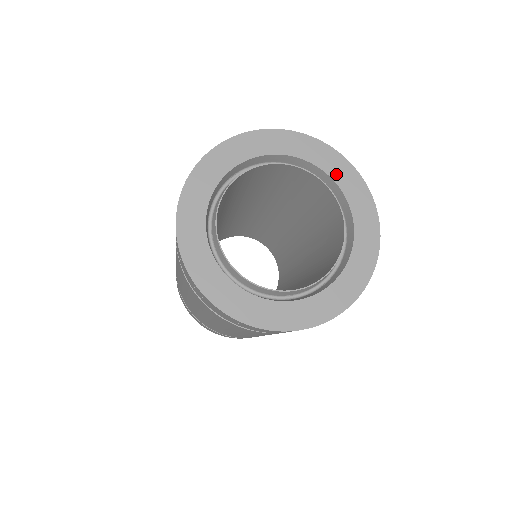
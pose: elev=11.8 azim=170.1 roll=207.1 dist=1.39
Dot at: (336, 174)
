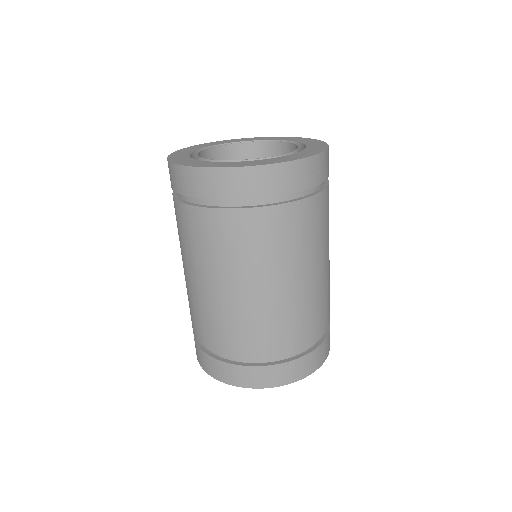
Dot at: (305, 142)
